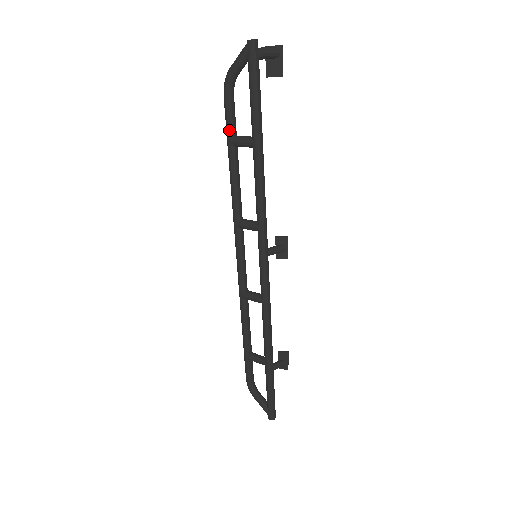
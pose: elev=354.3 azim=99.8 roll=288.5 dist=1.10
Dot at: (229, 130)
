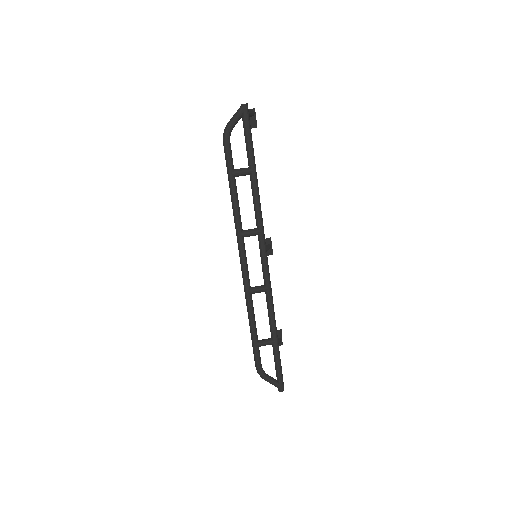
Dot at: (231, 166)
